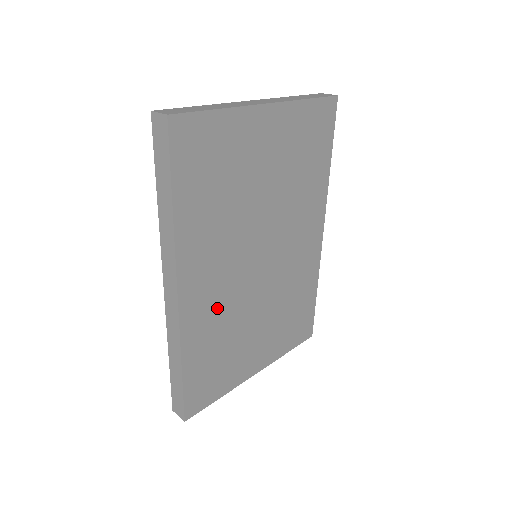
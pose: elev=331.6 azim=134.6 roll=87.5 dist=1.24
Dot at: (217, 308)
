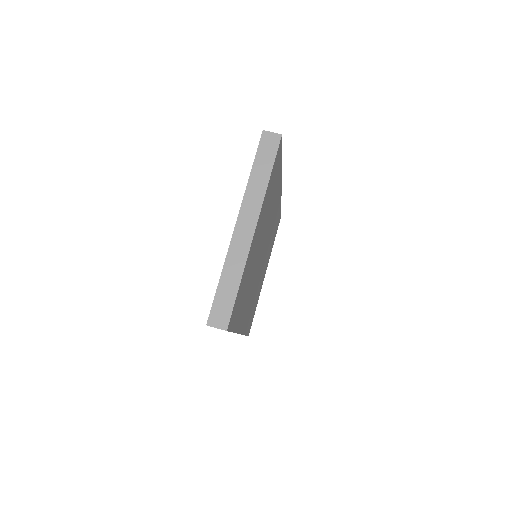
Dot at: (251, 303)
